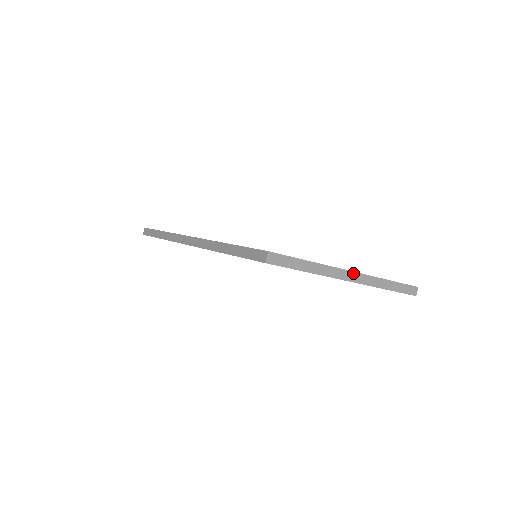
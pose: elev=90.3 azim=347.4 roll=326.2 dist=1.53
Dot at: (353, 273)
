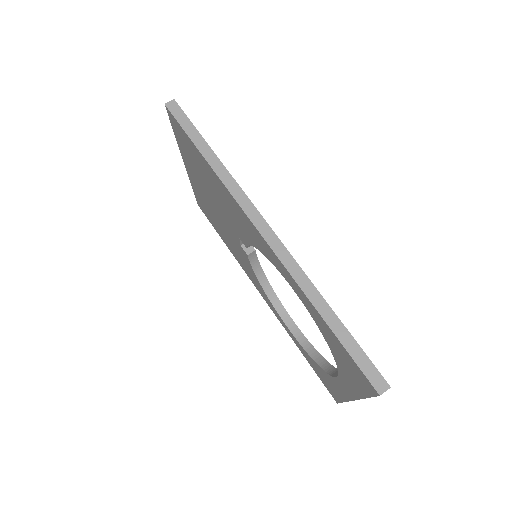
Dot at: occluded
